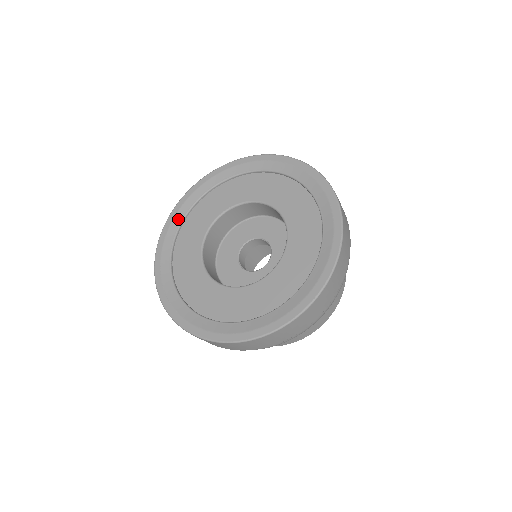
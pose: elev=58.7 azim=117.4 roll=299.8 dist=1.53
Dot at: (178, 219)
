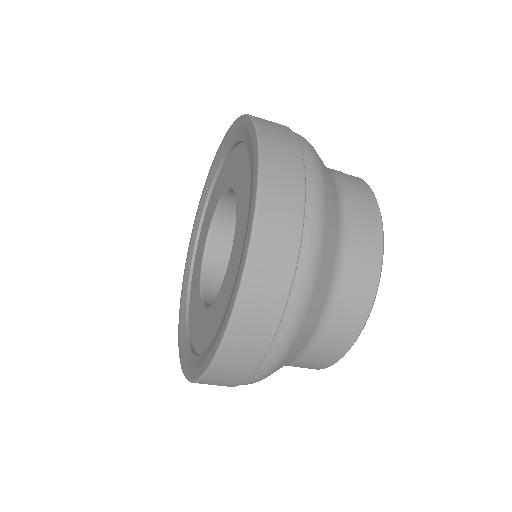
Dot at: (185, 290)
